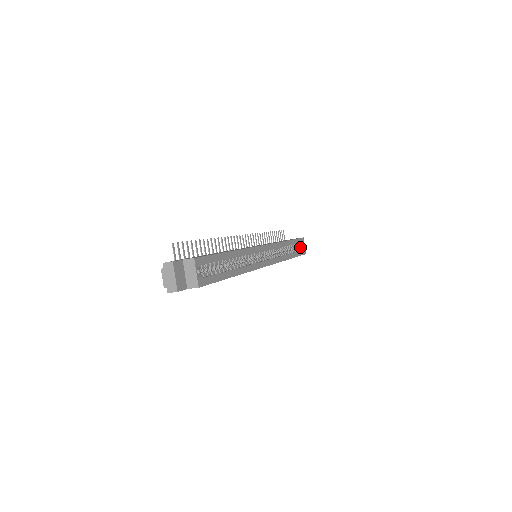
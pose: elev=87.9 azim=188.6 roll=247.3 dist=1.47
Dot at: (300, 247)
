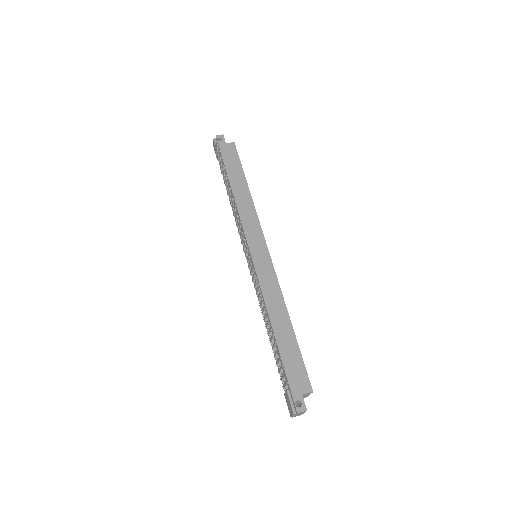
Dot at: occluded
